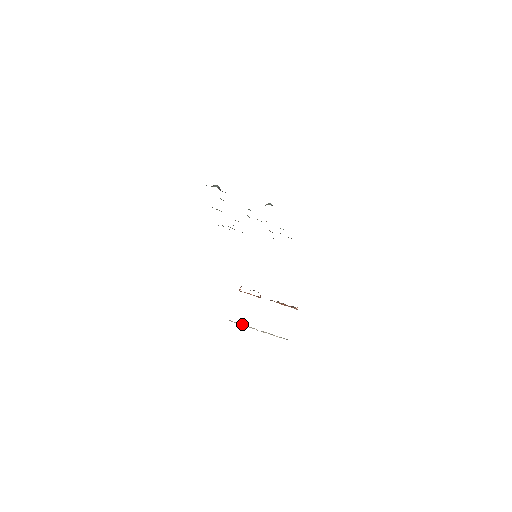
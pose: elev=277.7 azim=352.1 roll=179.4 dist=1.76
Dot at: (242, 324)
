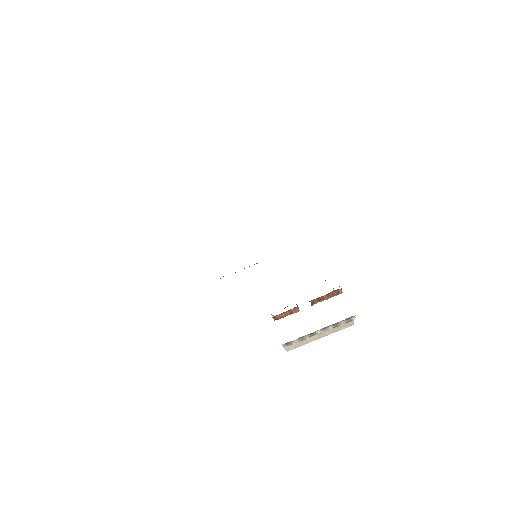
Dot at: (299, 338)
